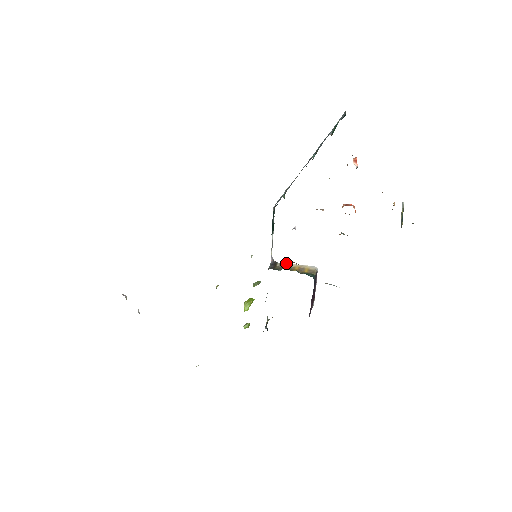
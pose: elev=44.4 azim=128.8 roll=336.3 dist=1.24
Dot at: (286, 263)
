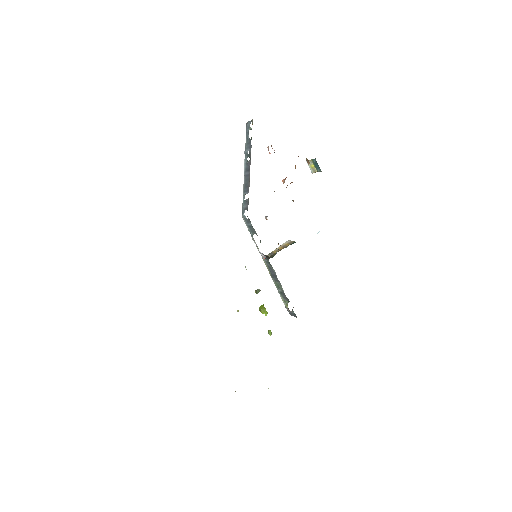
Dot at: (271, 252)
